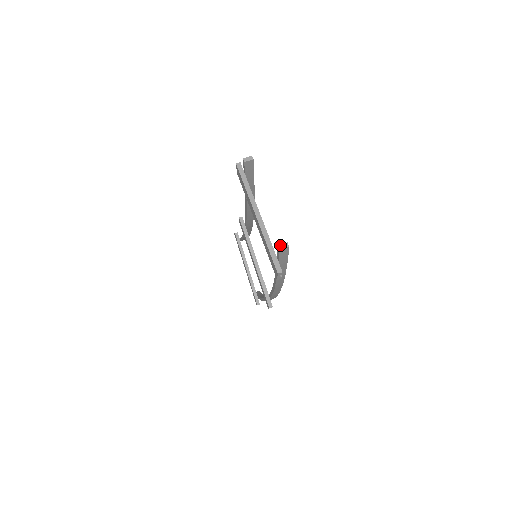
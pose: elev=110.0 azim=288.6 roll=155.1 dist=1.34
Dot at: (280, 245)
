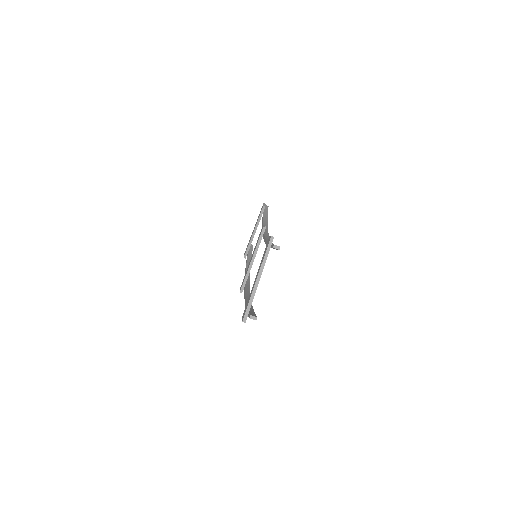
Dot at: (252, 316)
